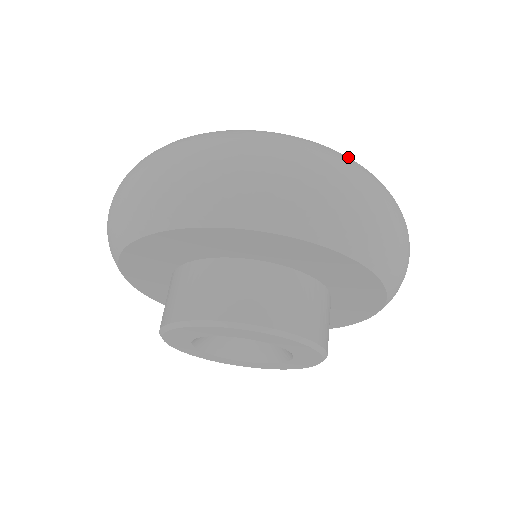
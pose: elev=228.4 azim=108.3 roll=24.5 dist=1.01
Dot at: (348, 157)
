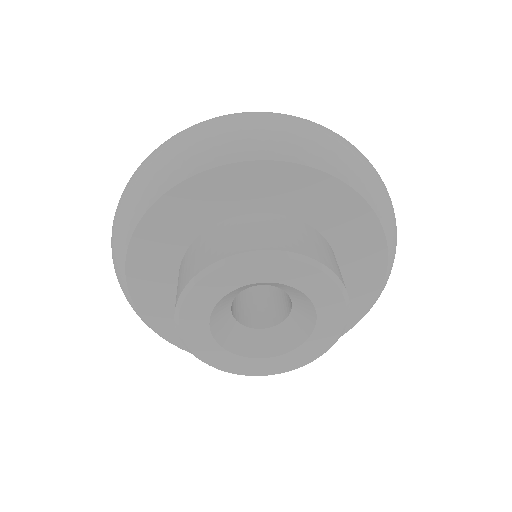
Dot at: occluded
